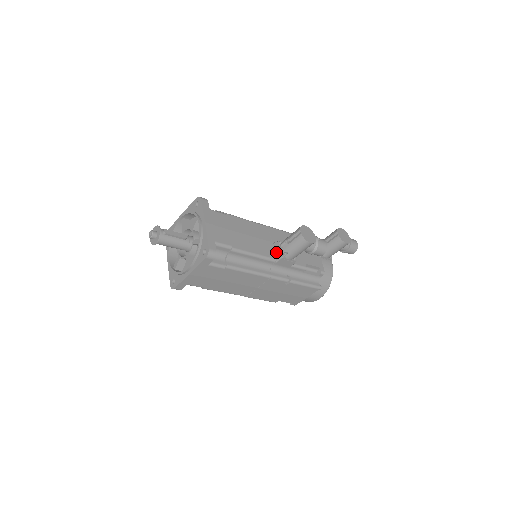
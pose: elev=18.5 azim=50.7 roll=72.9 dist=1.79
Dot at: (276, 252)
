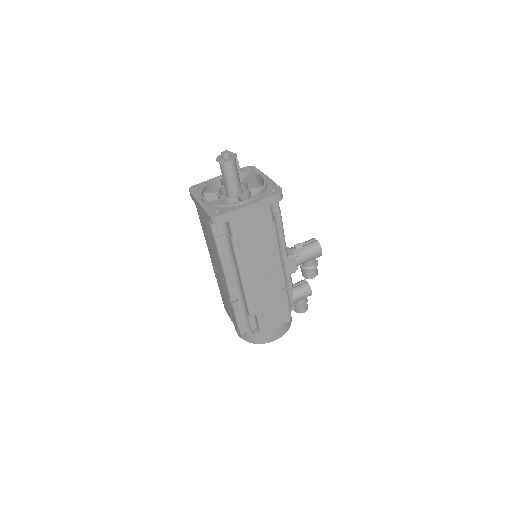
Dot at: (287, 251)
